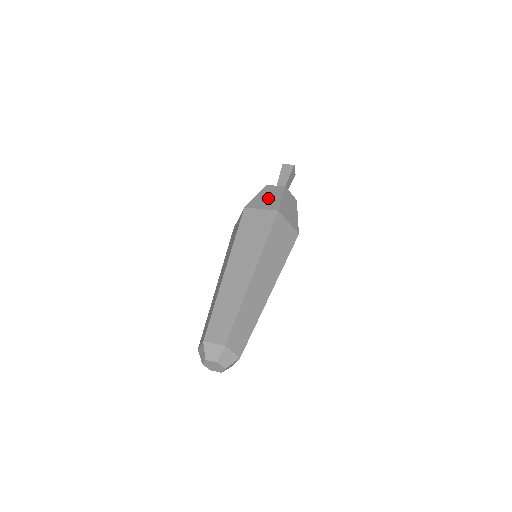
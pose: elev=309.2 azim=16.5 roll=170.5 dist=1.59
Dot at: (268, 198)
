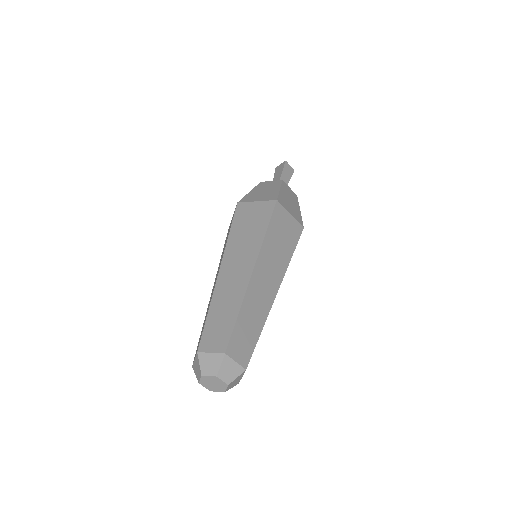
Dot at: (291, 202)
